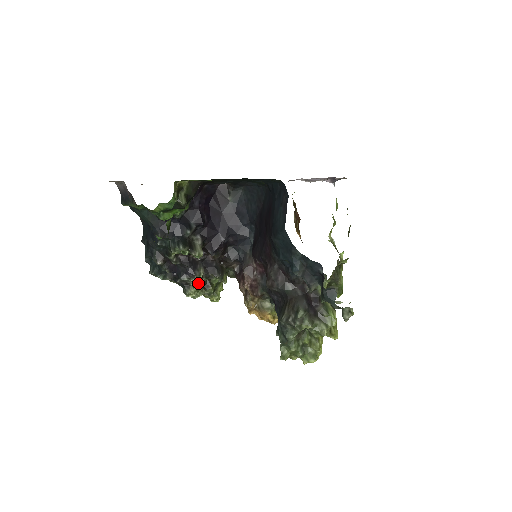
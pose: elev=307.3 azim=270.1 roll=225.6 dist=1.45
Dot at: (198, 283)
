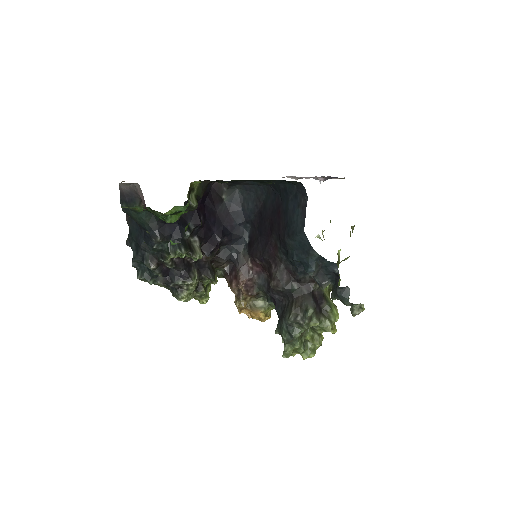
Dot at: (192, 286)
